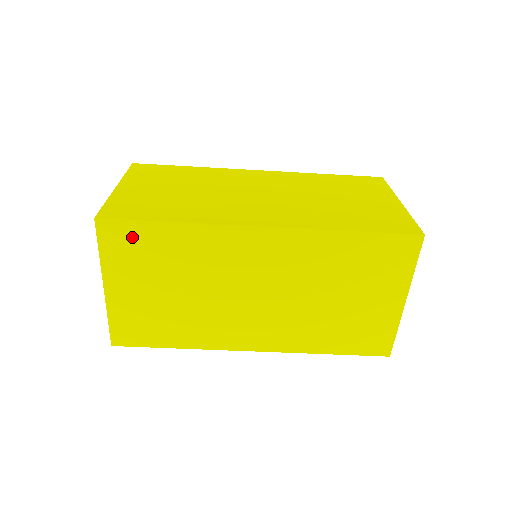
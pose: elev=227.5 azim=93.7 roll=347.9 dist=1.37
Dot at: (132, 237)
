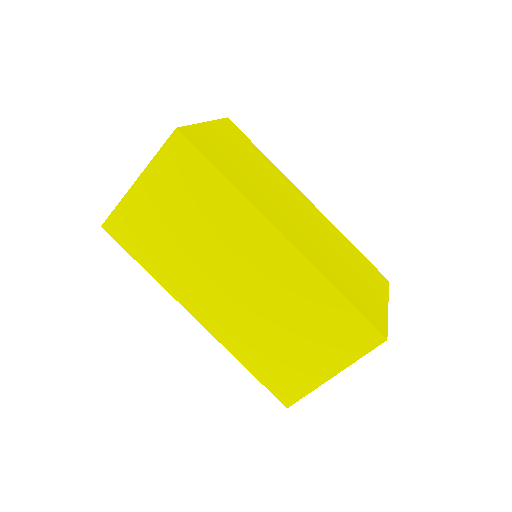
Dot at: (241, 137)
